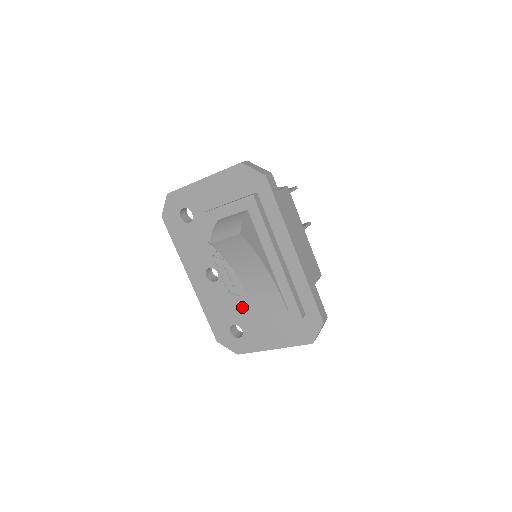
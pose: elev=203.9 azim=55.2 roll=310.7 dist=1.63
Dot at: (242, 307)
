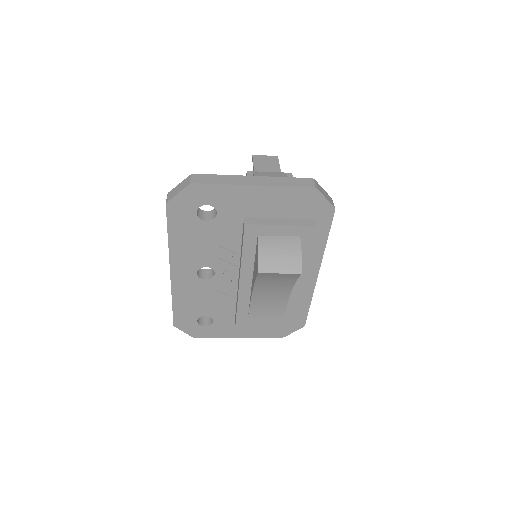
Dot at: (226, 304)
